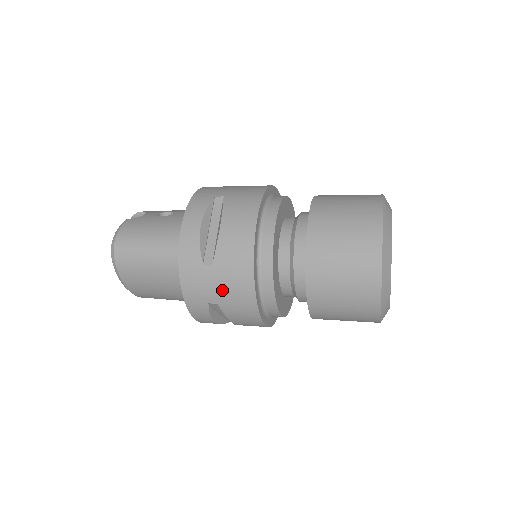
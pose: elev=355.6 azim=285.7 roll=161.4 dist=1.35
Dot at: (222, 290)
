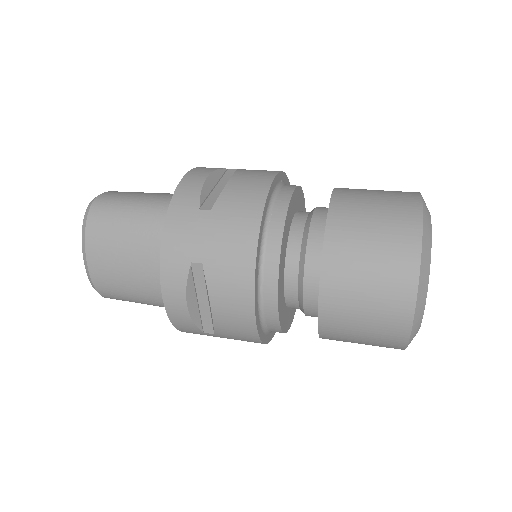
Dot at: (214, 242)
